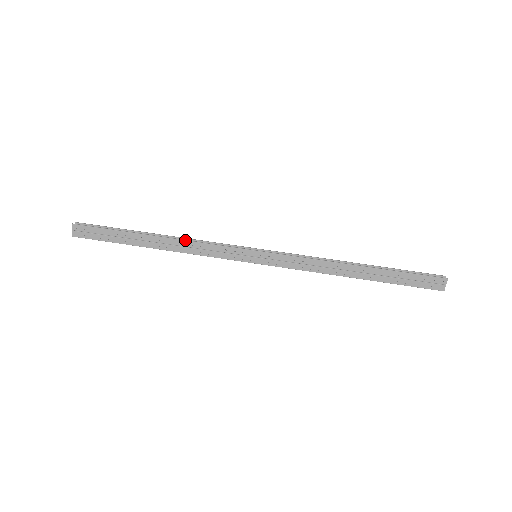
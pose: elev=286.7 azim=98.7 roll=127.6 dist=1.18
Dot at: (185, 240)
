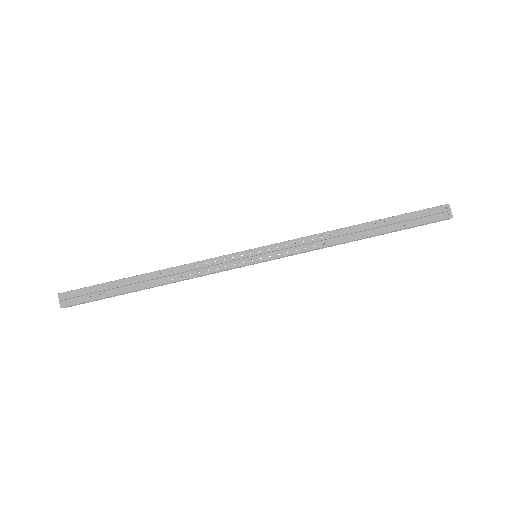
Dot at: occluded
